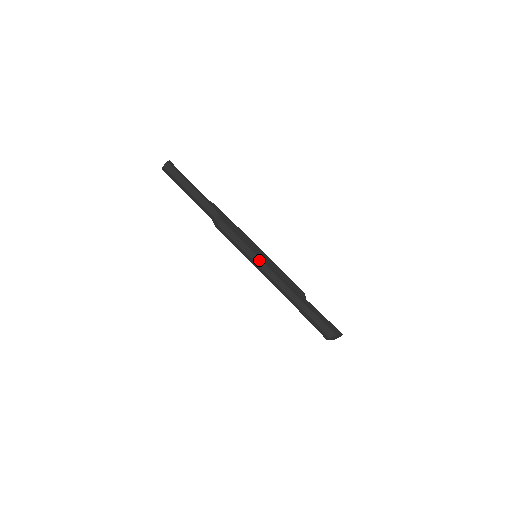
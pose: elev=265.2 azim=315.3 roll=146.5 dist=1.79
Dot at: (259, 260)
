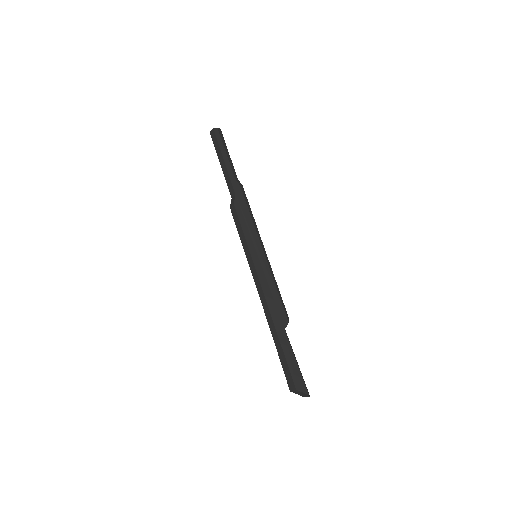
Dot at: (251, 261)
